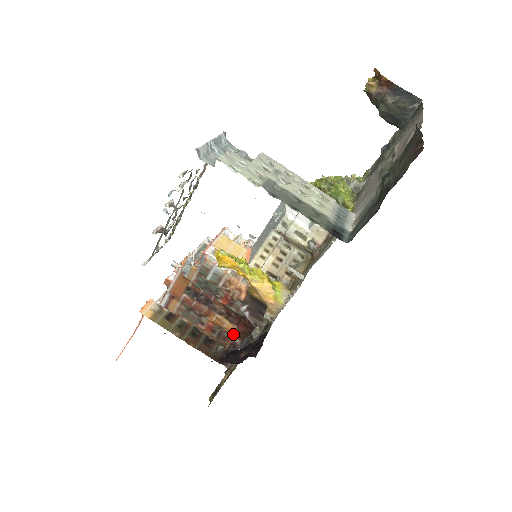
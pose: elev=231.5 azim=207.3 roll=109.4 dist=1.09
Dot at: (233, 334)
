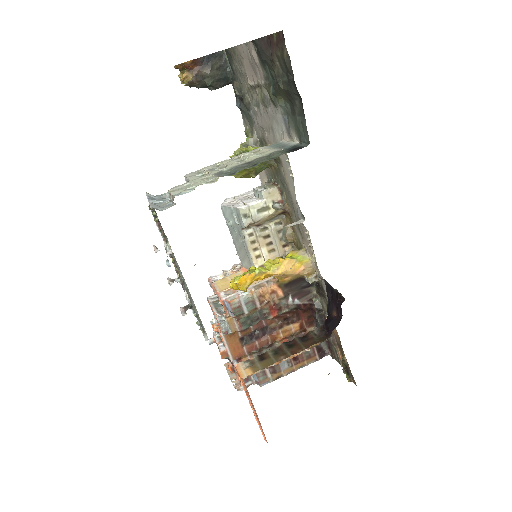
Dot at: (304, 328)
